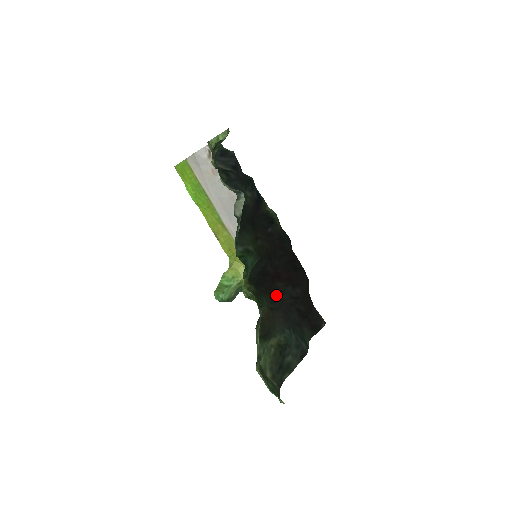
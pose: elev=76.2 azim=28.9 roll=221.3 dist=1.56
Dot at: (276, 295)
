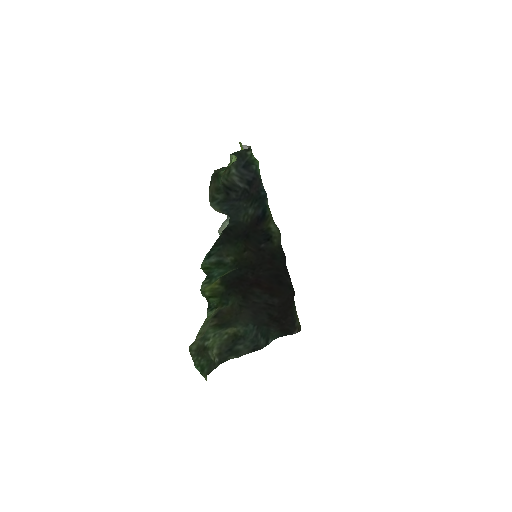
Dot at: (250, 297)
